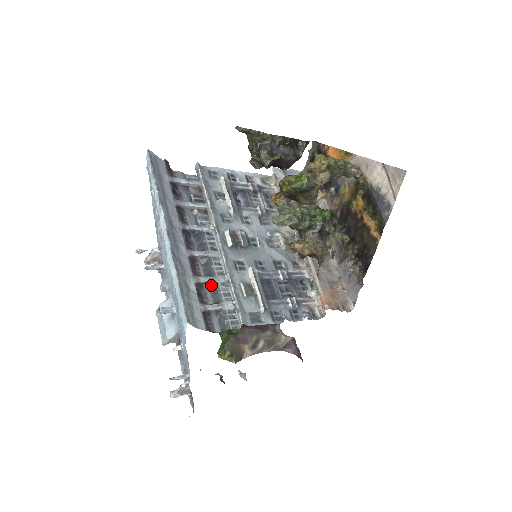
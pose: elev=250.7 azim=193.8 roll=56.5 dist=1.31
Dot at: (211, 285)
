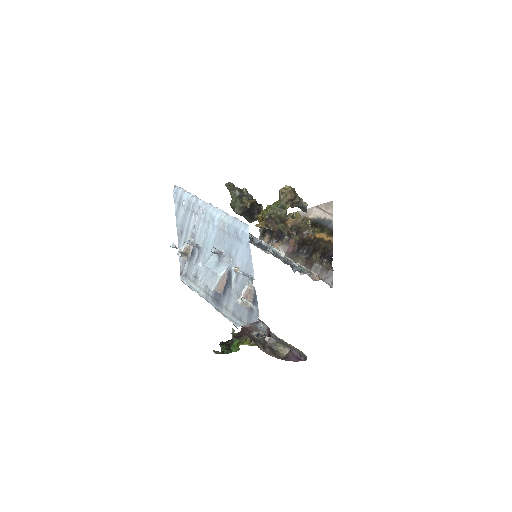
Dot at: occluded
